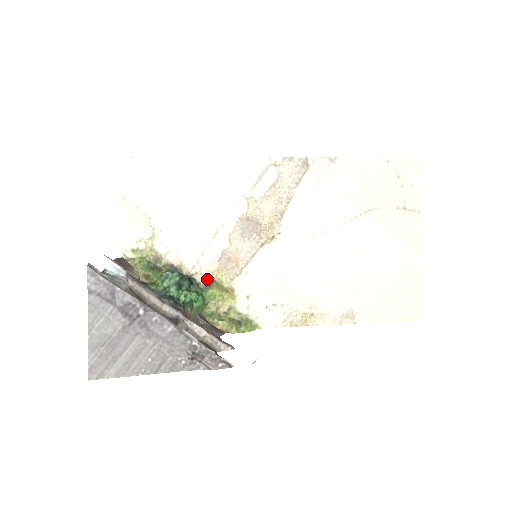
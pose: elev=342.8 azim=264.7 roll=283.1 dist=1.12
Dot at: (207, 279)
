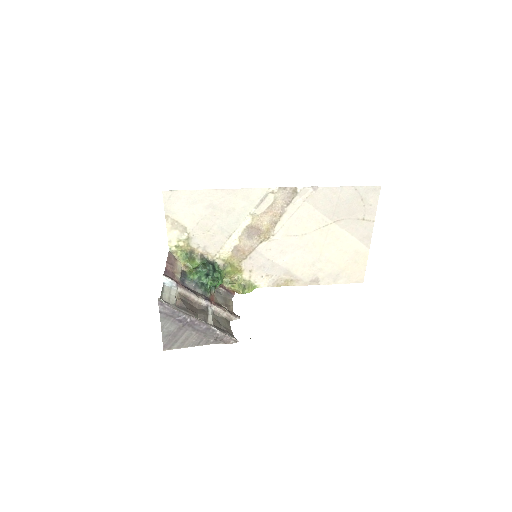
Dot at: (224, 262)
